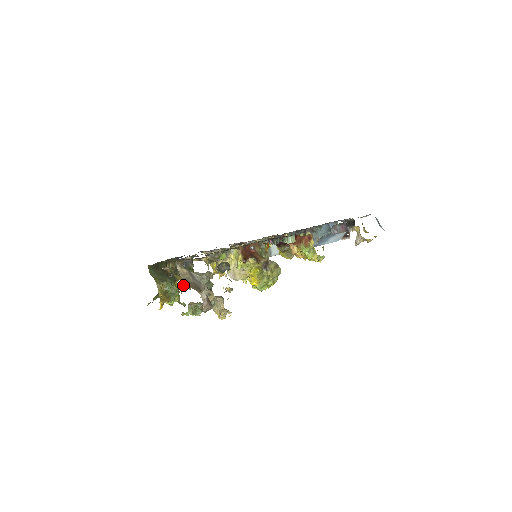
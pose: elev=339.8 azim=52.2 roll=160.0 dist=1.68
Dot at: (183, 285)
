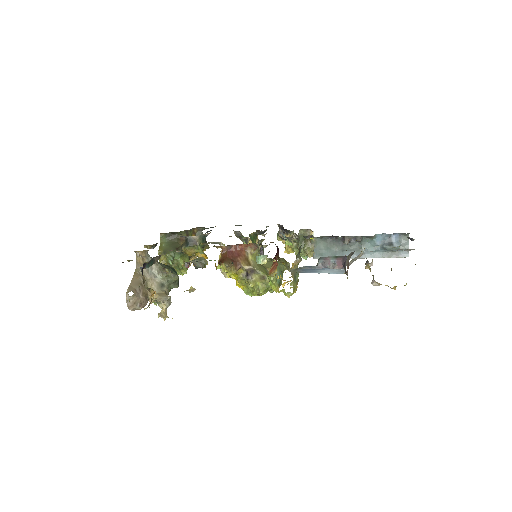
Dot at: occluded
